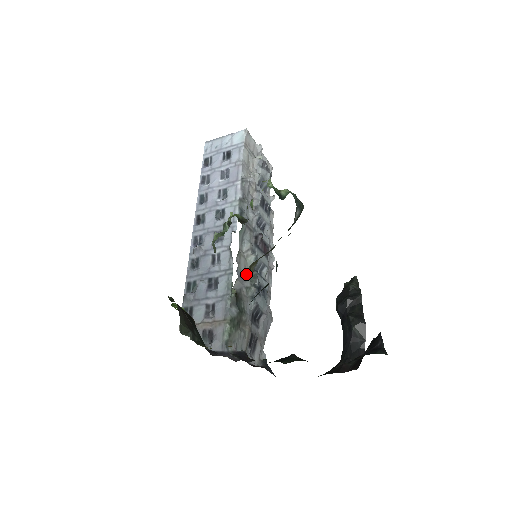
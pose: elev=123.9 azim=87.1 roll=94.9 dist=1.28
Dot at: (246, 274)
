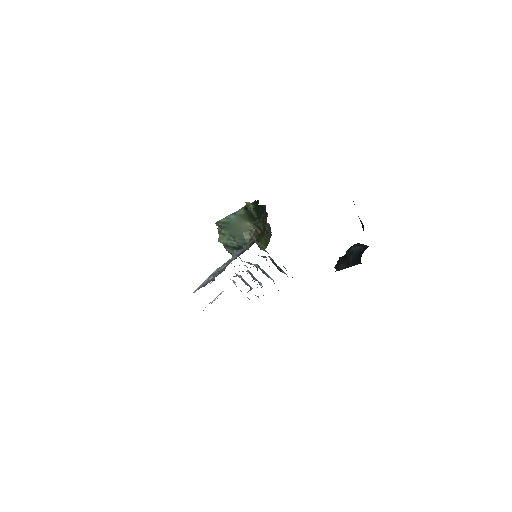
Dot at: occluded
